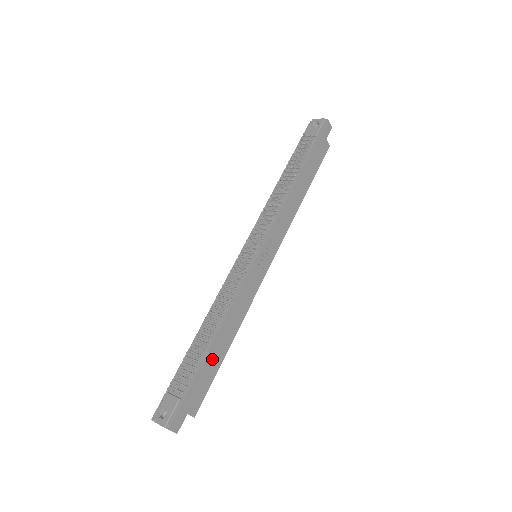
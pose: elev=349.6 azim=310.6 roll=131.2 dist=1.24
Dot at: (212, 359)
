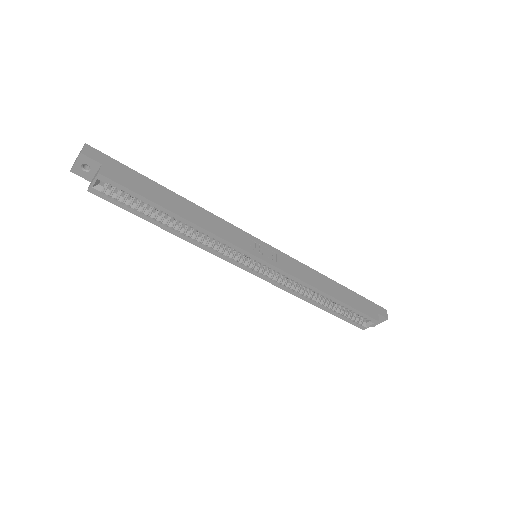
Dot at: (160, 193)
